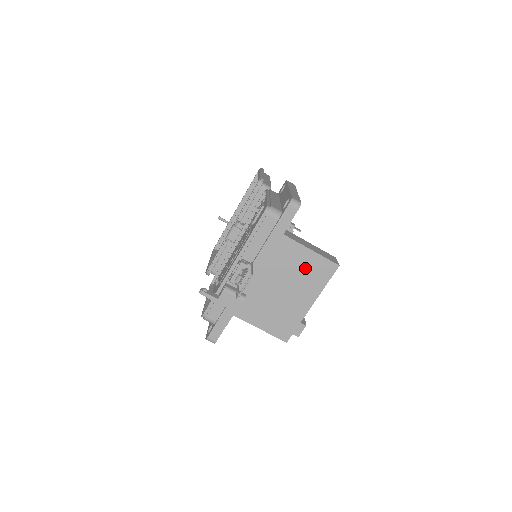
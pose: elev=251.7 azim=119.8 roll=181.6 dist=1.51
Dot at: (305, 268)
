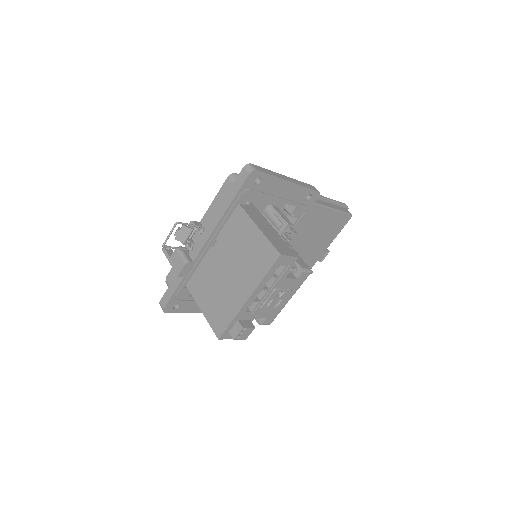
Dot at: (251, 250)
